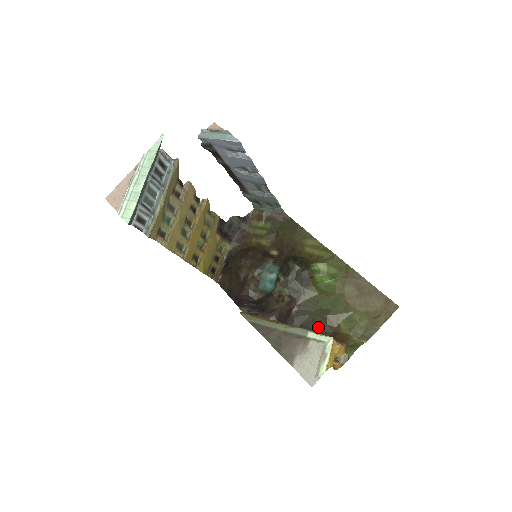
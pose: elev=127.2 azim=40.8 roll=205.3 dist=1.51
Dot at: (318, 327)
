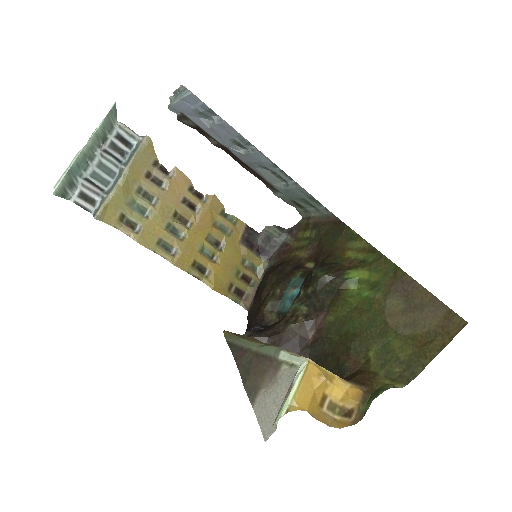
Dot at: (337, 362)
